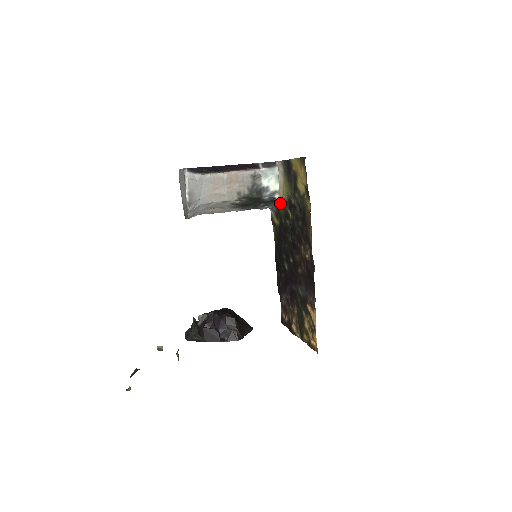
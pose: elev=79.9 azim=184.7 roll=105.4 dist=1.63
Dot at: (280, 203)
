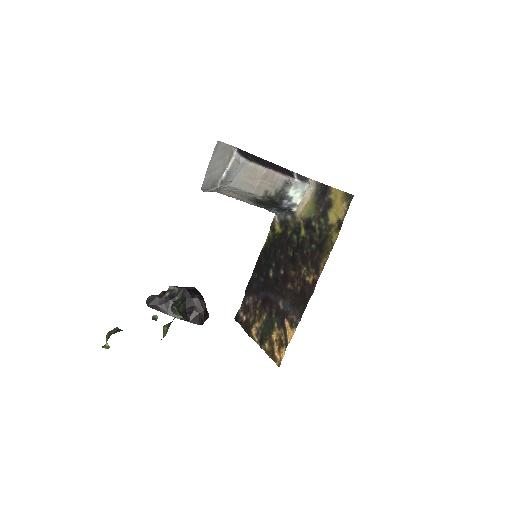
Dot at: (294, 216)
